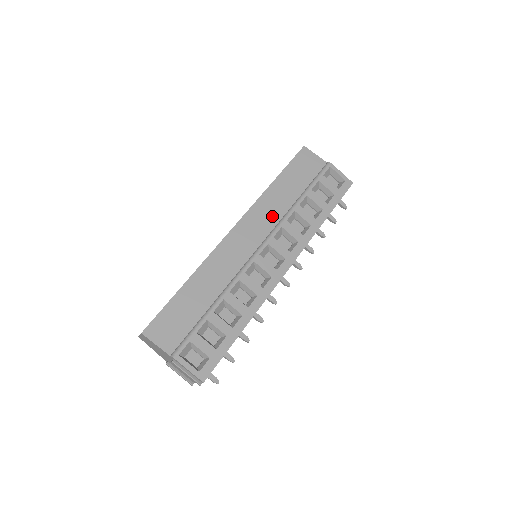
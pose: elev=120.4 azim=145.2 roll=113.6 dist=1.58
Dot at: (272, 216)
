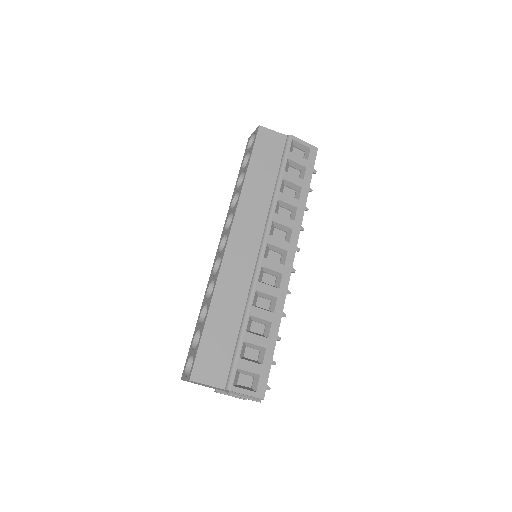
Dot at: (259, 213)
